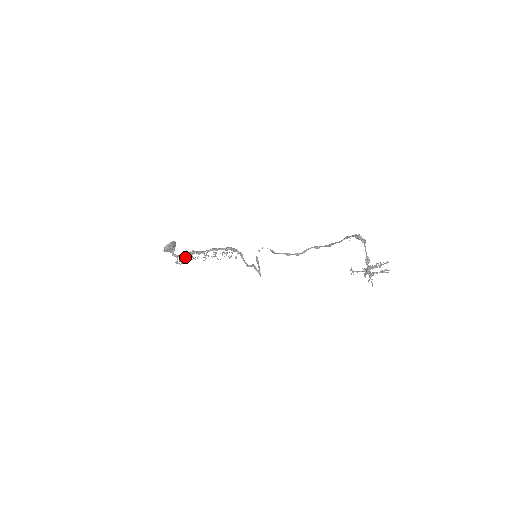
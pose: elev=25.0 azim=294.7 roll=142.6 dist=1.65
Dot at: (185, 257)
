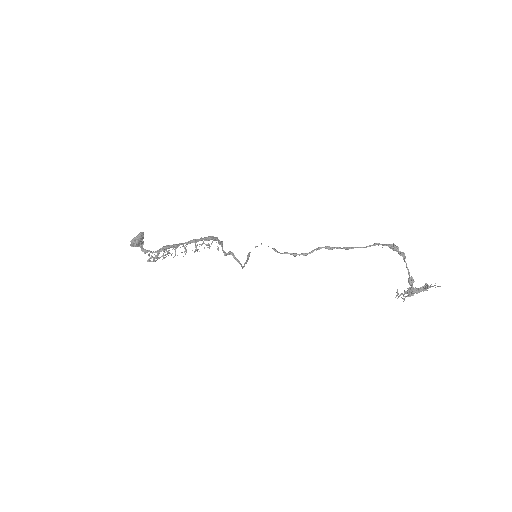
Dot at: (159, 253)
